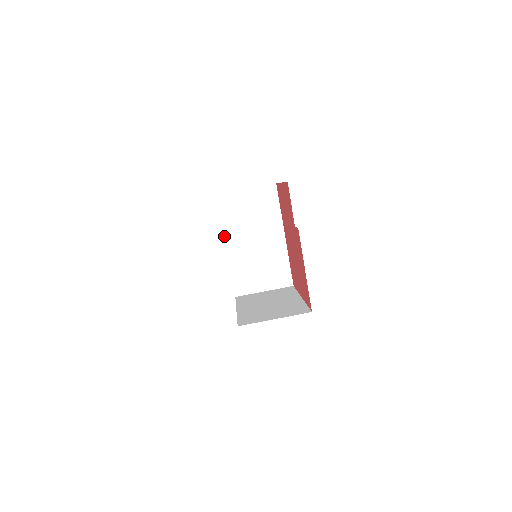
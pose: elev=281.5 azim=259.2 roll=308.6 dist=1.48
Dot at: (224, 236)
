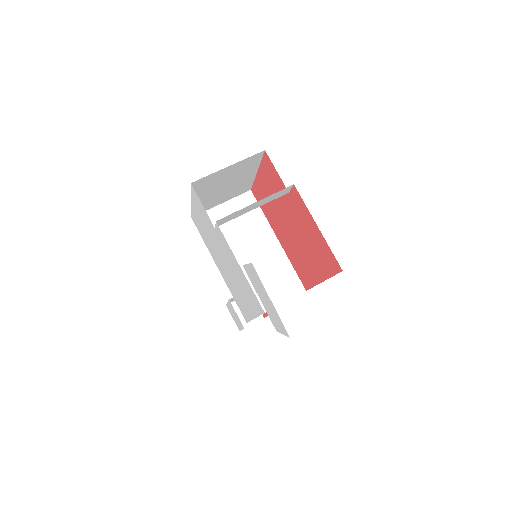
Dot at: (213, 259)
